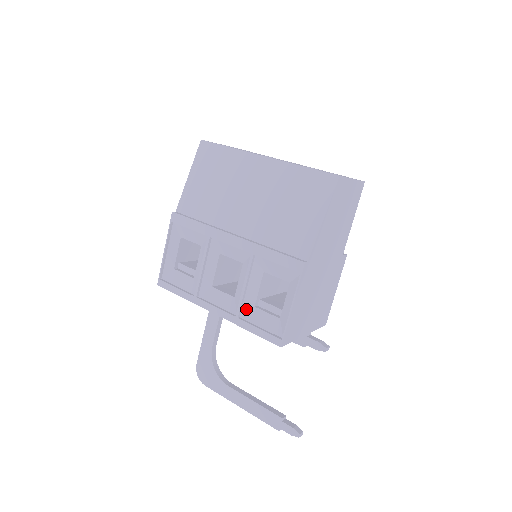
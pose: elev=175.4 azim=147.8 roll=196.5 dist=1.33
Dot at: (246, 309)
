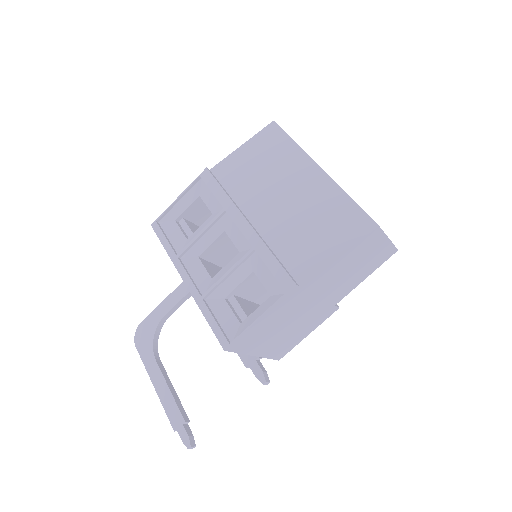
Dot at: (215, 296)
